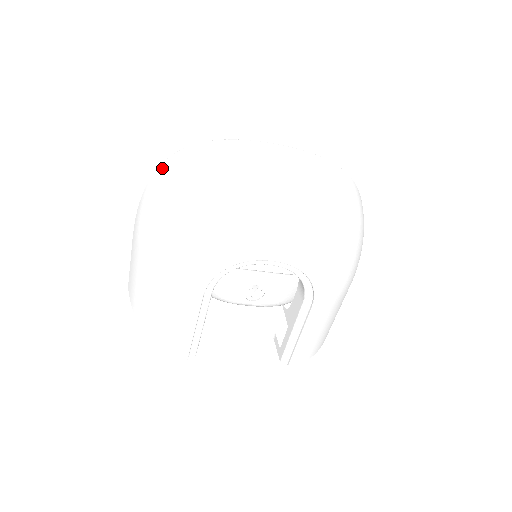
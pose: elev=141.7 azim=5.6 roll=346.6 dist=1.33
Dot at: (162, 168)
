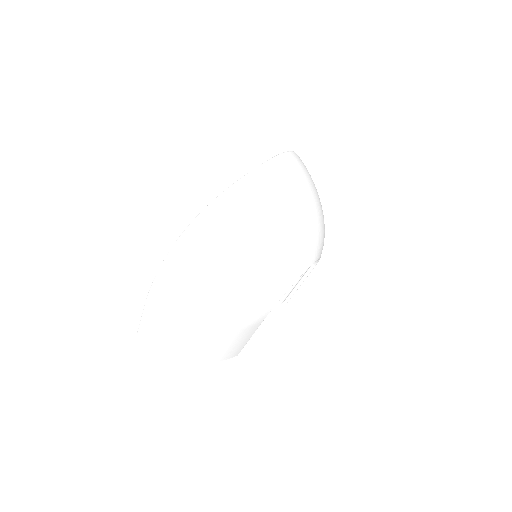
Dot at: (182, 251)
